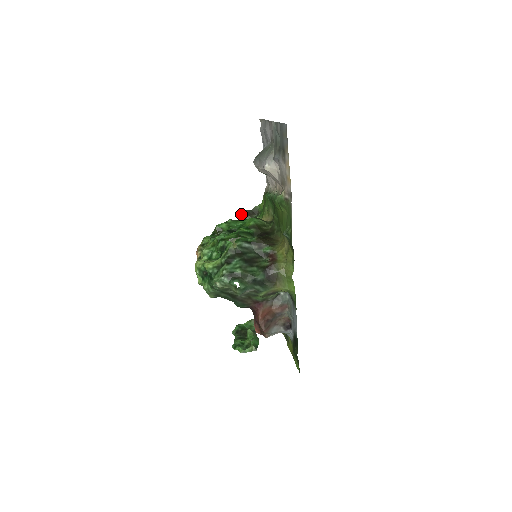
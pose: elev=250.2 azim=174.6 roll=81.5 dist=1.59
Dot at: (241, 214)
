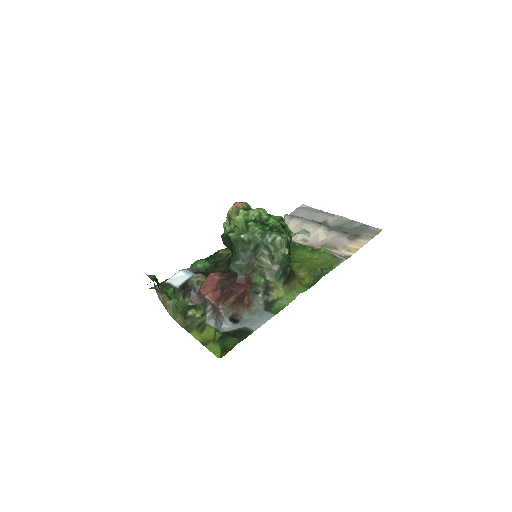
Dot at: occluded
